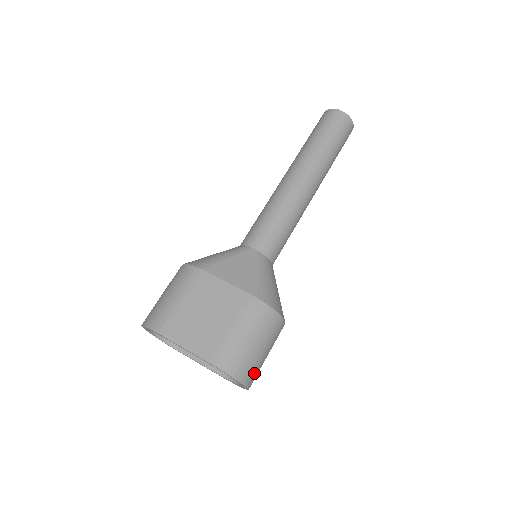
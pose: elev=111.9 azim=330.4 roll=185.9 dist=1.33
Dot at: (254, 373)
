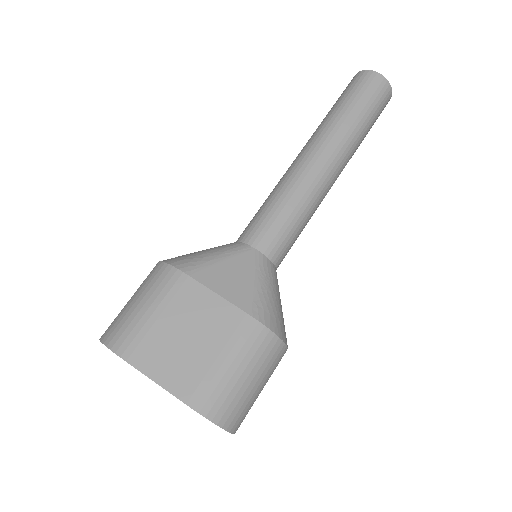
Dot at: (244, 415)
